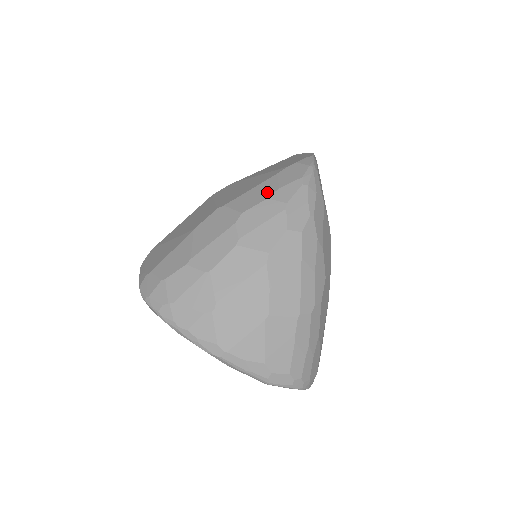
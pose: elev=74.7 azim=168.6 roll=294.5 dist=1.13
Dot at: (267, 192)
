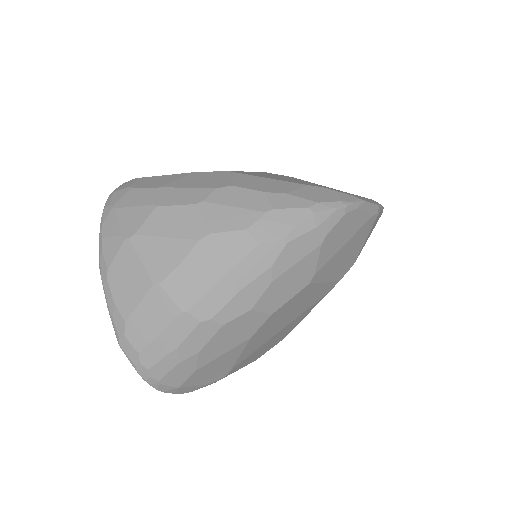
Dot at: (274, 188)
